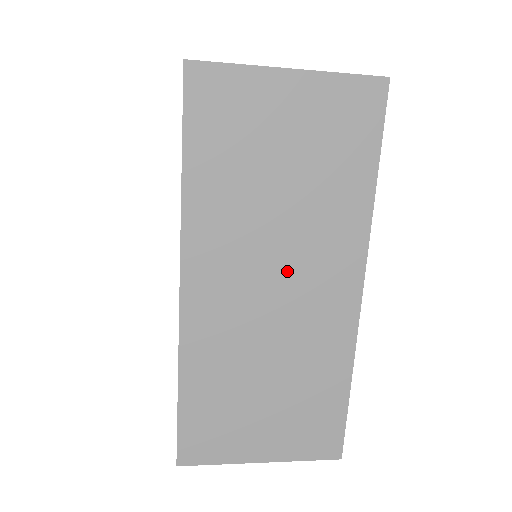
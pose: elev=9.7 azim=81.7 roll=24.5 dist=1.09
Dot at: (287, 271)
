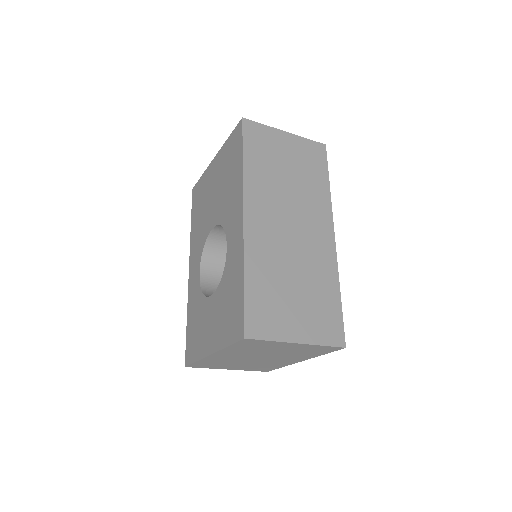
Dot at: (296, 219)
